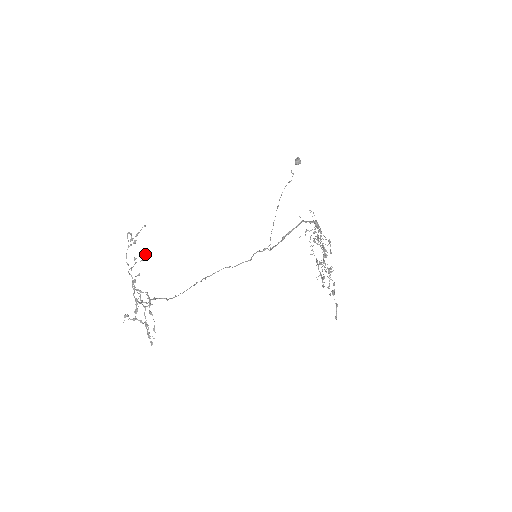
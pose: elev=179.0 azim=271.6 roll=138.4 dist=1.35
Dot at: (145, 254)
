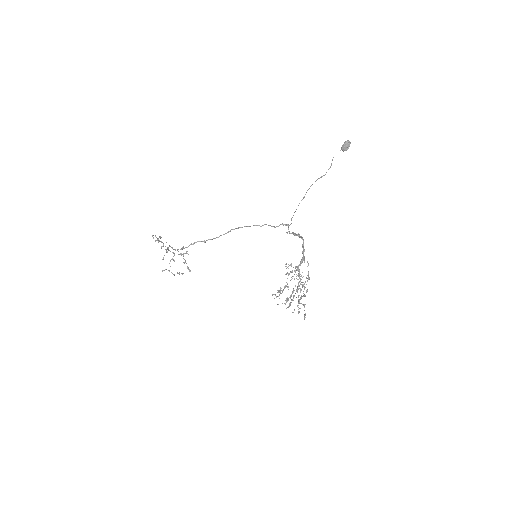
Dot at: (166, 249)
